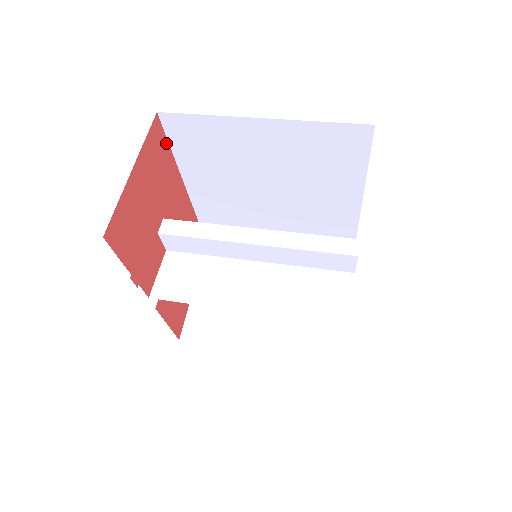
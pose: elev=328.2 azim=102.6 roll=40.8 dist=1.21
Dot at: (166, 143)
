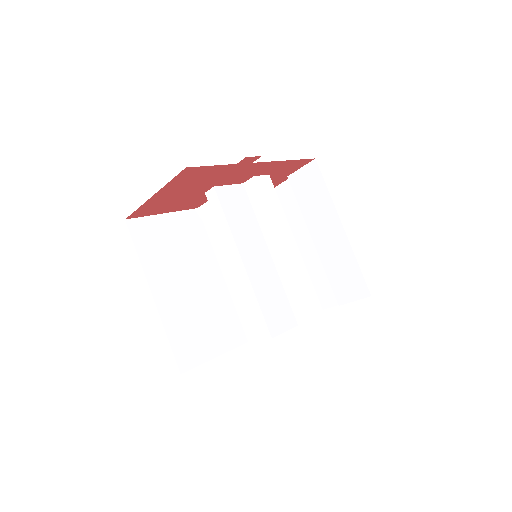
Dot at: (211, 167)
